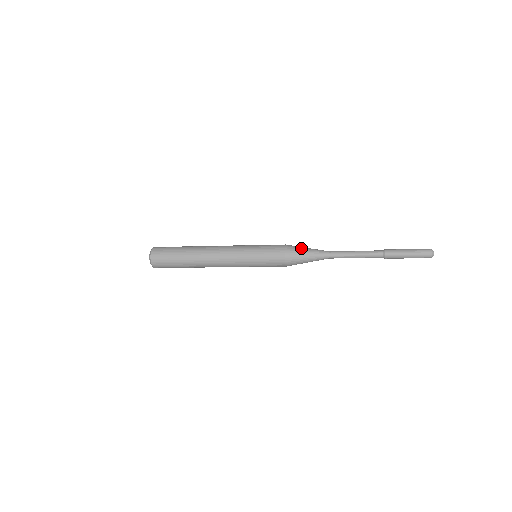
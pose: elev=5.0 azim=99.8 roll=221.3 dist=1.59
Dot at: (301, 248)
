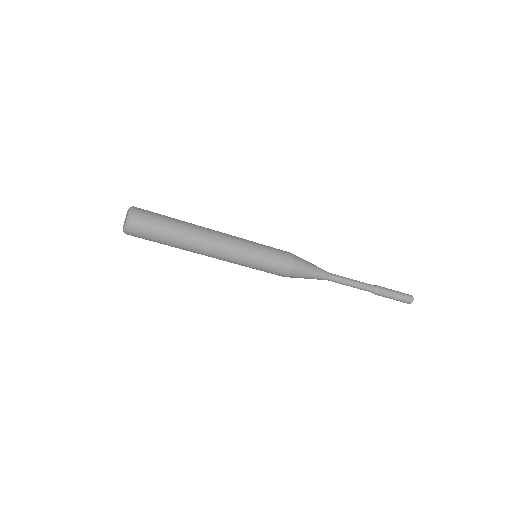
Dot at: occluded
